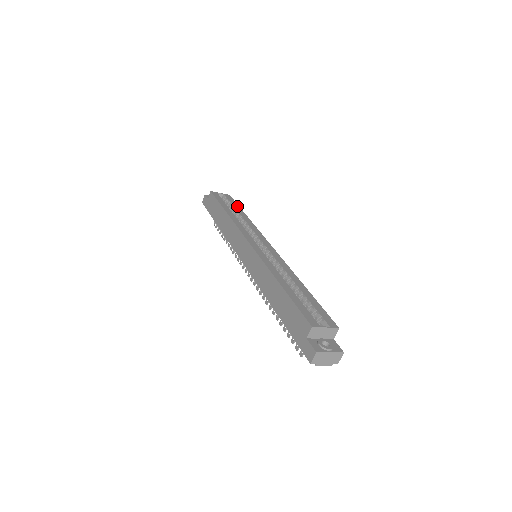
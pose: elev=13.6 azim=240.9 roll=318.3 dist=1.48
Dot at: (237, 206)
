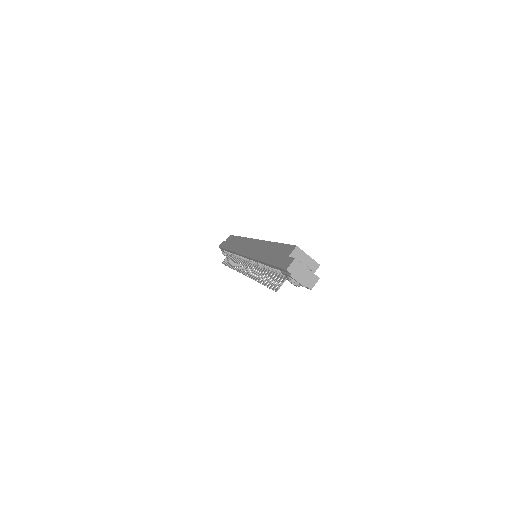
Dot at: occluded
